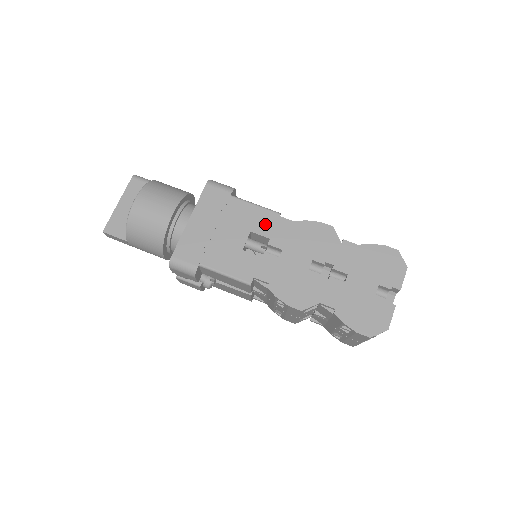
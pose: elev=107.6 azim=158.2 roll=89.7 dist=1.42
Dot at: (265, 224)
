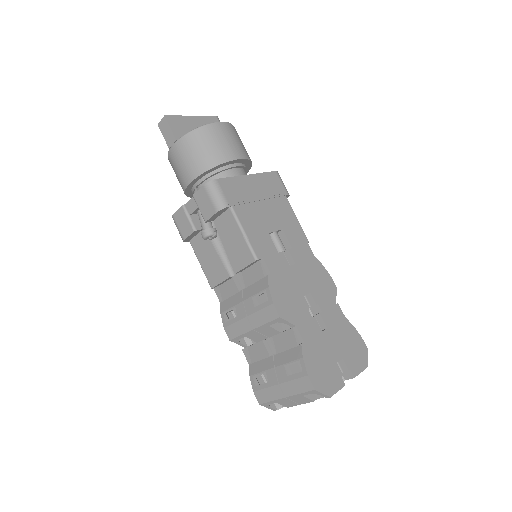
Dot at: (295, 236)
